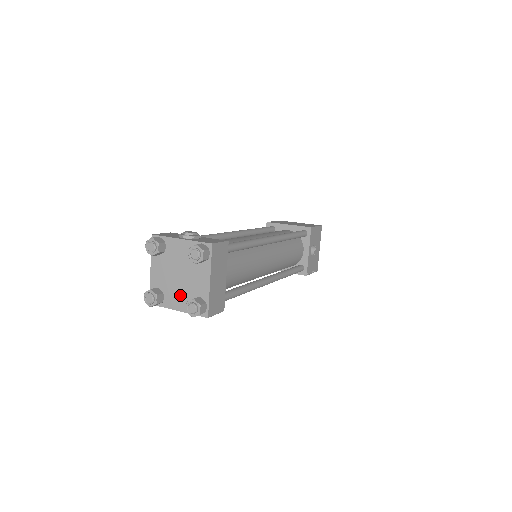
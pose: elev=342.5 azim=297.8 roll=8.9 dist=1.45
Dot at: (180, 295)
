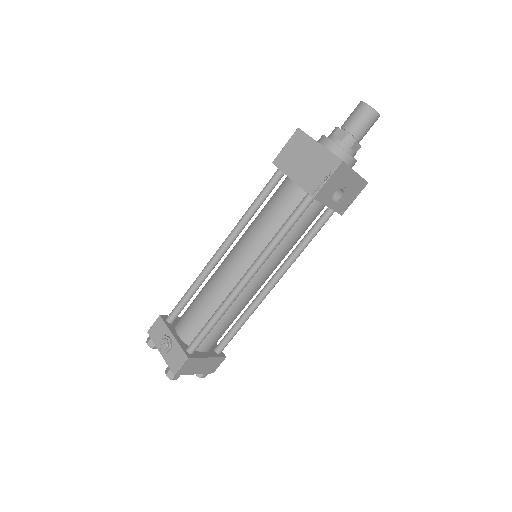
Dot at: occluded
